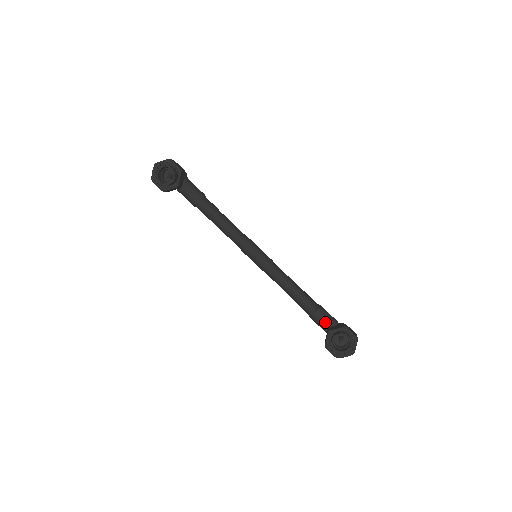
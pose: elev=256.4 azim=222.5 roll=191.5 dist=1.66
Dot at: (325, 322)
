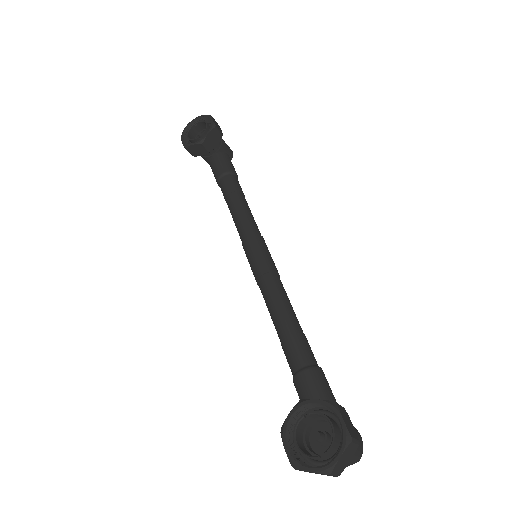
Dot at: (312, 396)
